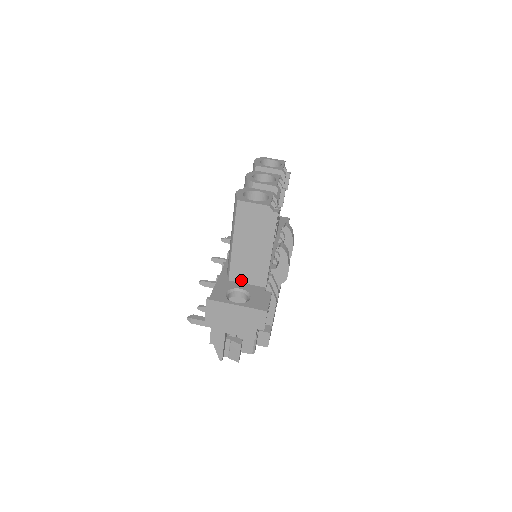
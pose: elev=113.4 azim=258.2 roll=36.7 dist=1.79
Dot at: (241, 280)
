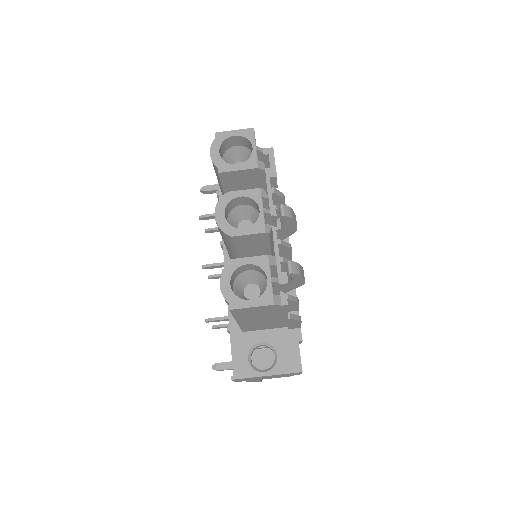
Dot at: (257, 329)
